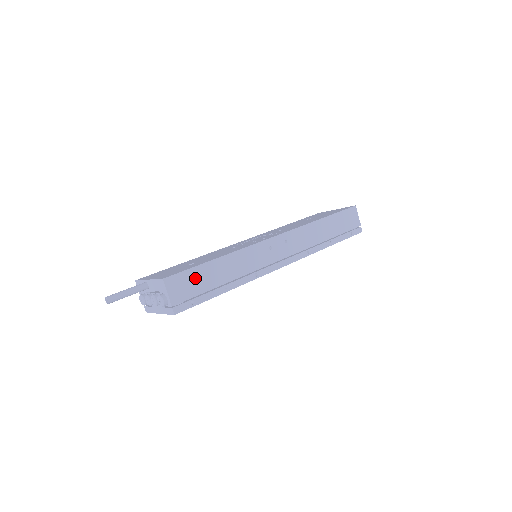
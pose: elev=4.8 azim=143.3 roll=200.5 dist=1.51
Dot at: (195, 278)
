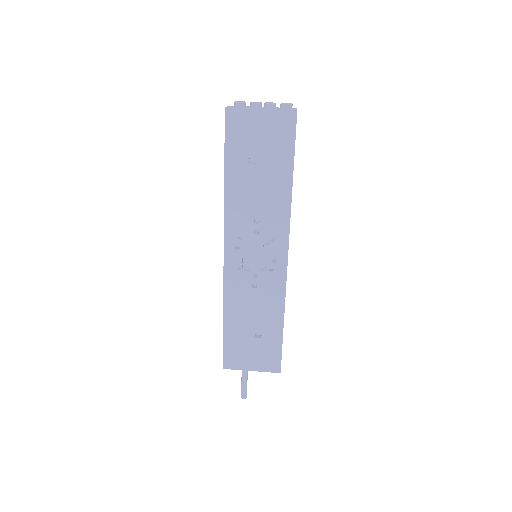
Dot at: occluded
